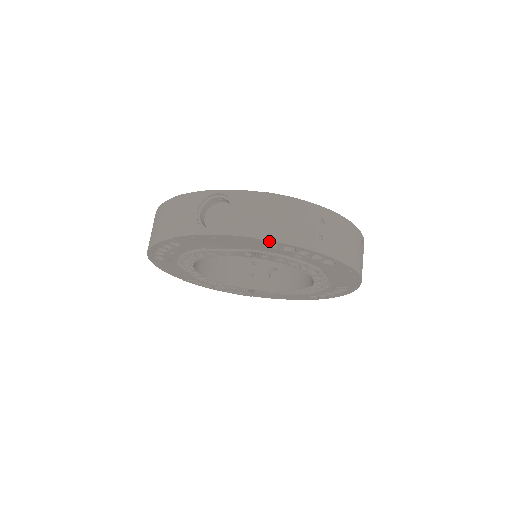
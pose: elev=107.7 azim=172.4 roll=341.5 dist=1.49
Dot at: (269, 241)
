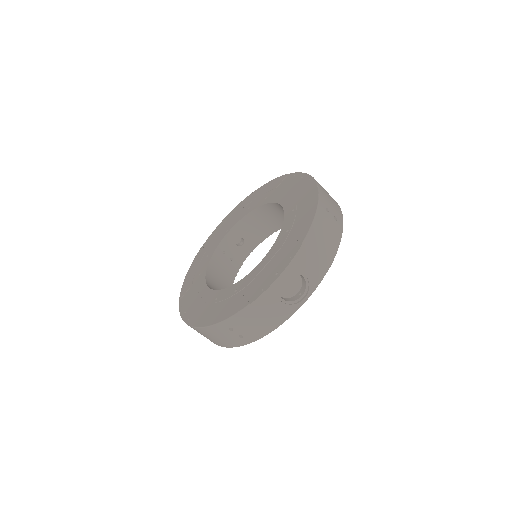
Dot at: (333, 260)
